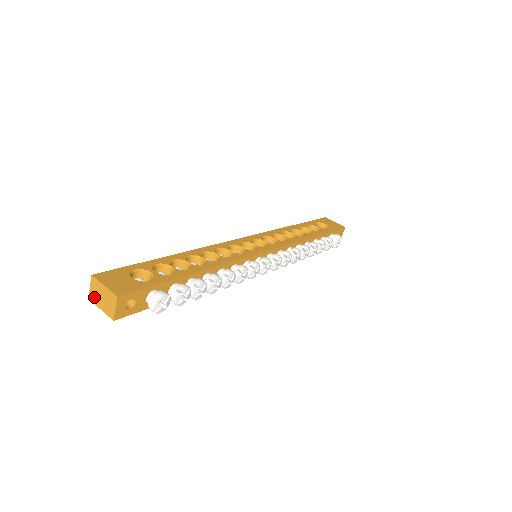
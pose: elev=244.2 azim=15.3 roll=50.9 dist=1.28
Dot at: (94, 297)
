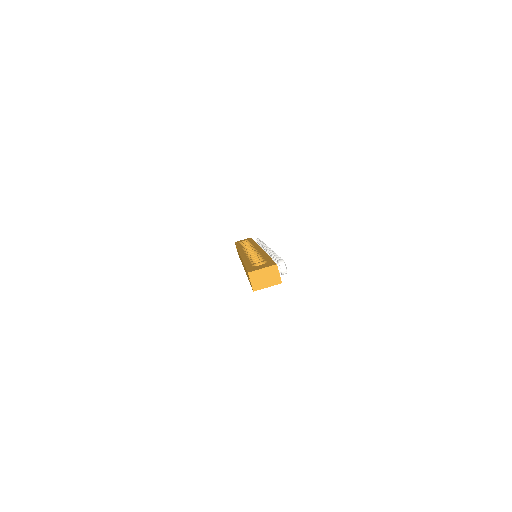
Dot at: (258, 285)
